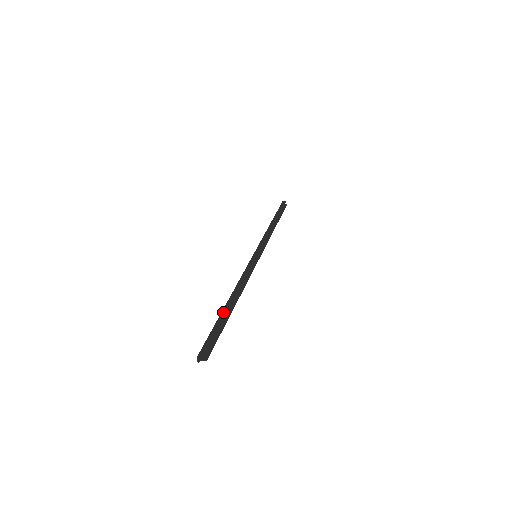
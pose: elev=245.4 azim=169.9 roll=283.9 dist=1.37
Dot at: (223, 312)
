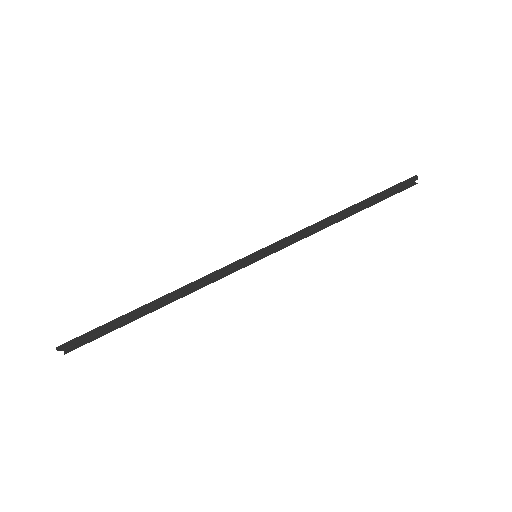
Dot at: (129, 313)
